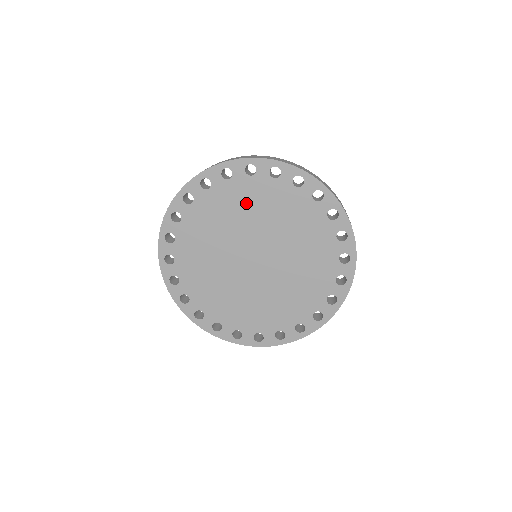
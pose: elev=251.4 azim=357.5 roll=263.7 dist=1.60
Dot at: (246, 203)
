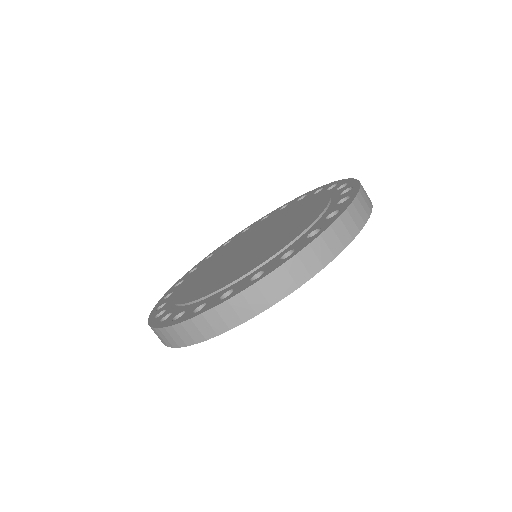
Dot at: occluded
